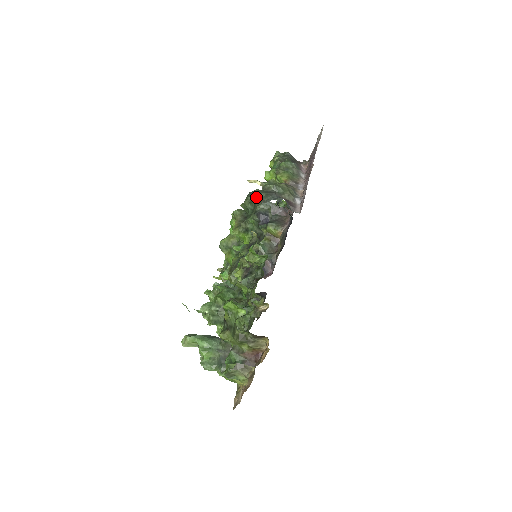
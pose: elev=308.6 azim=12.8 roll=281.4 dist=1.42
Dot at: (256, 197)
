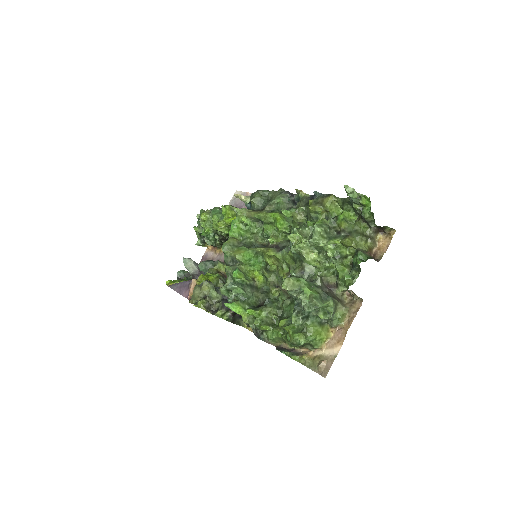
Dot at: (267, 190)
